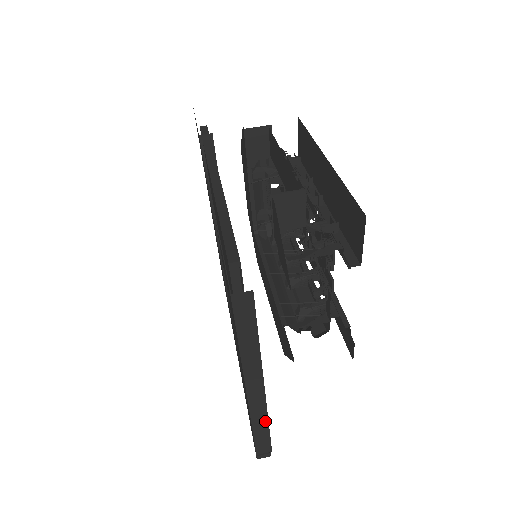
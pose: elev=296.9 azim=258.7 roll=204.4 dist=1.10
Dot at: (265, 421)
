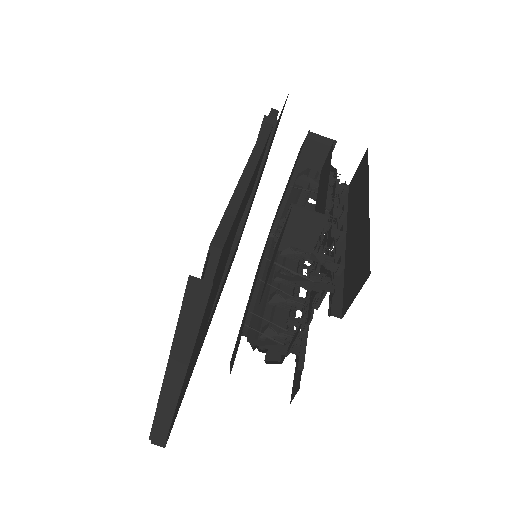
Dot at: (170, 413)
